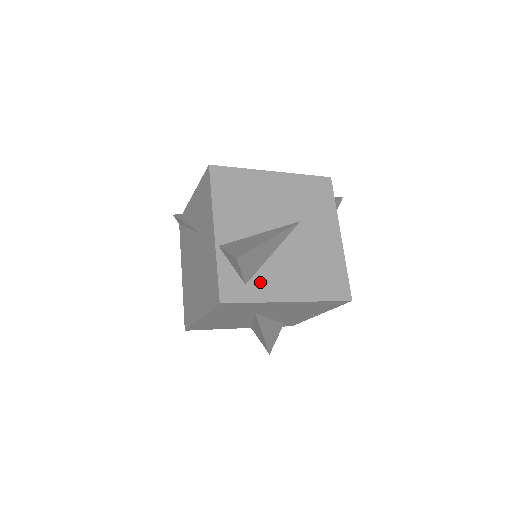
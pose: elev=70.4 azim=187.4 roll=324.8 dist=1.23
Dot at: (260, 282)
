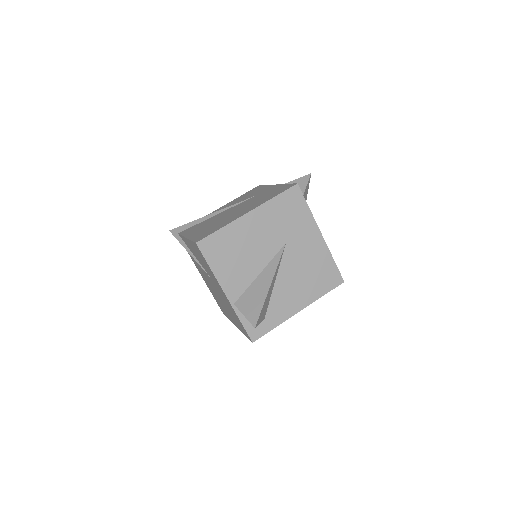
Dot at: (274, 311)
